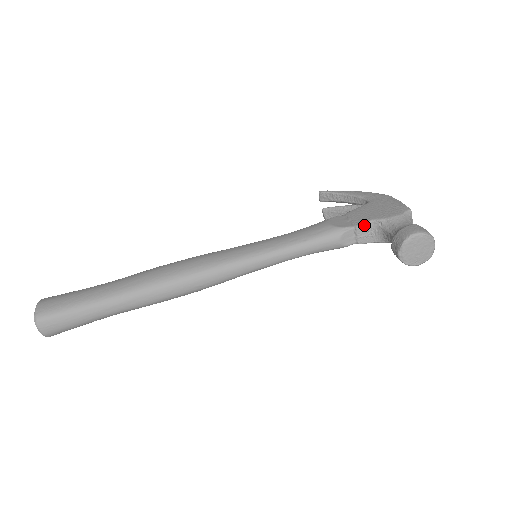
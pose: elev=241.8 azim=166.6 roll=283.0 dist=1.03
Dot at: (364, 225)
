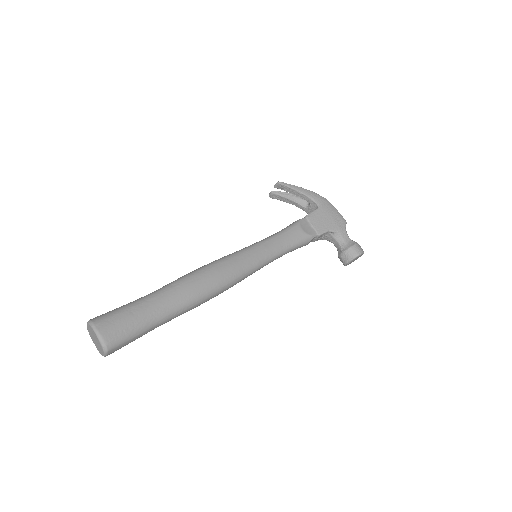
Dot at: (324, 234)
